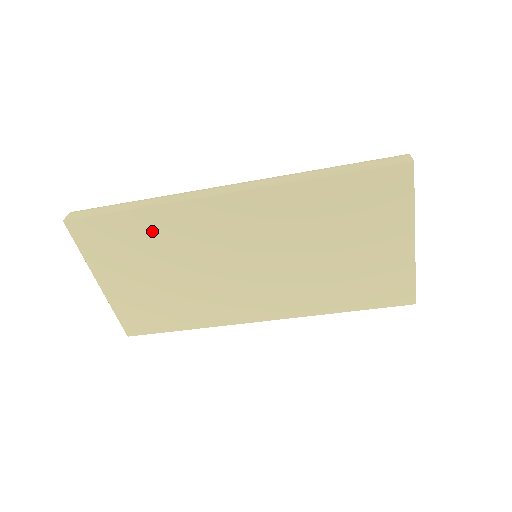
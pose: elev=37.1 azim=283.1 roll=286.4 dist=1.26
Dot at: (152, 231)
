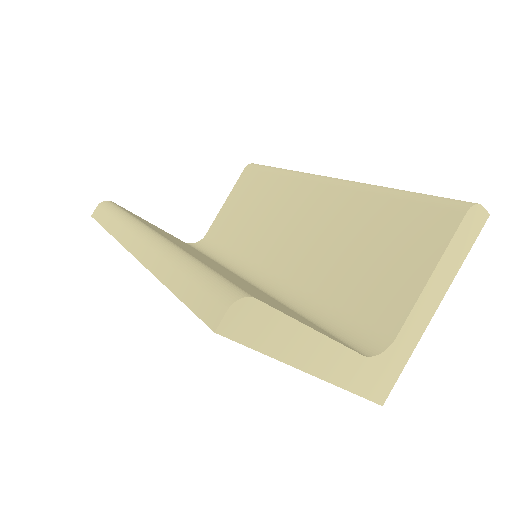
Dot at: occluded
